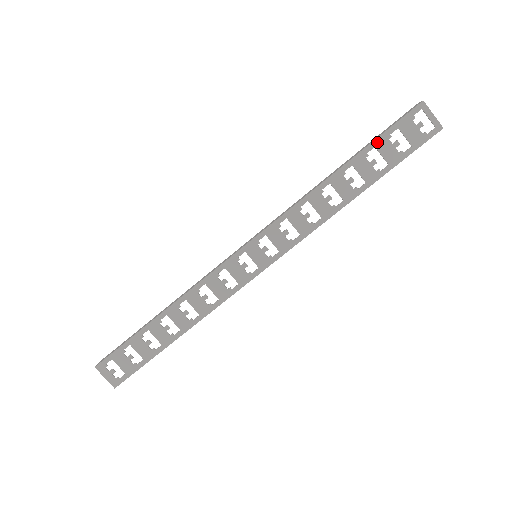
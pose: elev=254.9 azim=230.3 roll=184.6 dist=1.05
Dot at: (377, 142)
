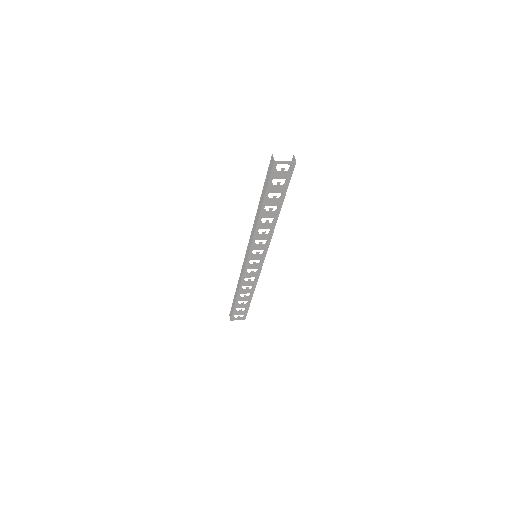
Dot at: (268, 191)
